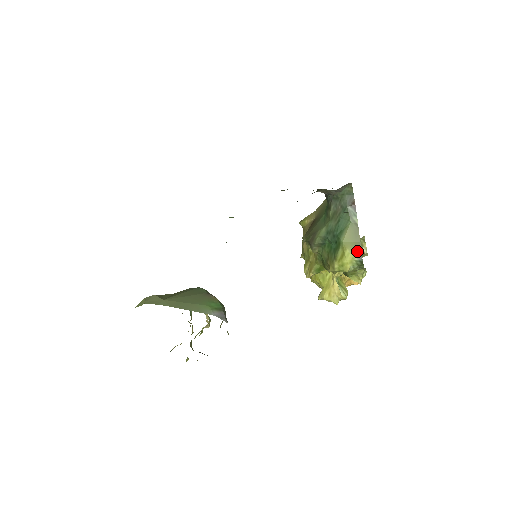
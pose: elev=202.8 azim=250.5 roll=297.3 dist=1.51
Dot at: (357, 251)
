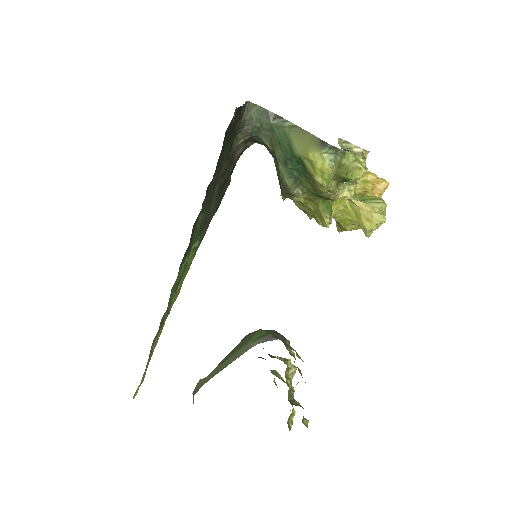
Dot at: (317, 144)
